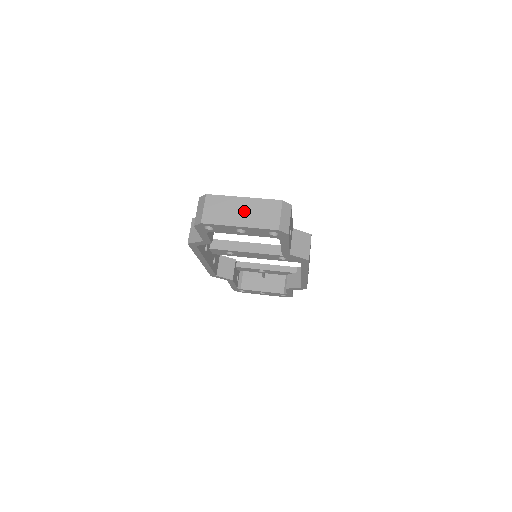
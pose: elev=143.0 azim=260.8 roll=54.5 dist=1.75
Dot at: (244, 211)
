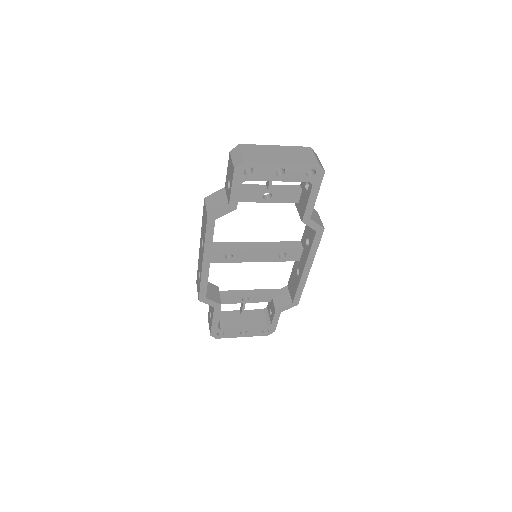
Dot at: (281, 153)
